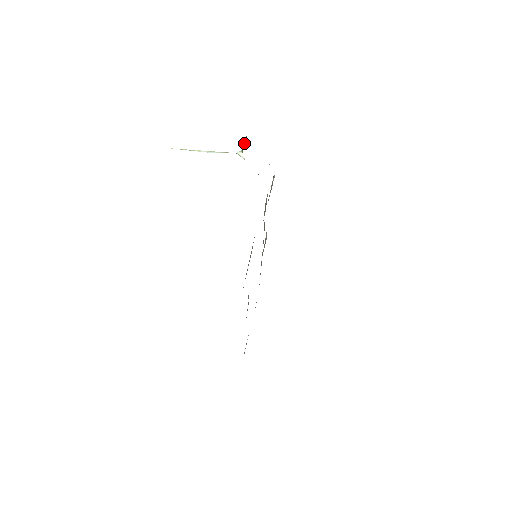
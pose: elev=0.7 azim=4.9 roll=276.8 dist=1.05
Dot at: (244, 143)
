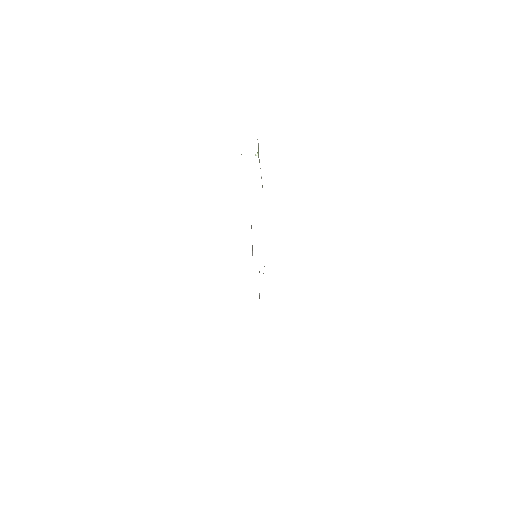
Dot at: occluded
